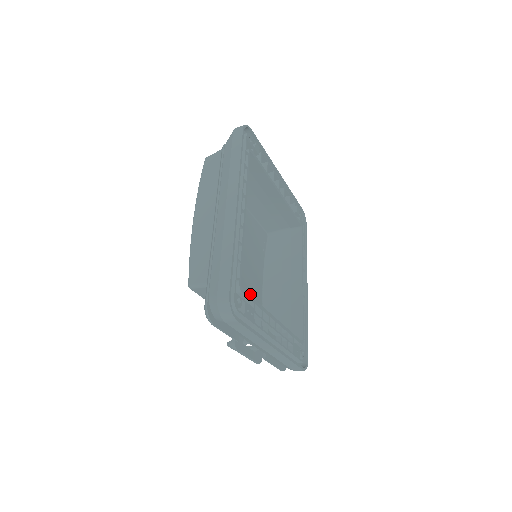
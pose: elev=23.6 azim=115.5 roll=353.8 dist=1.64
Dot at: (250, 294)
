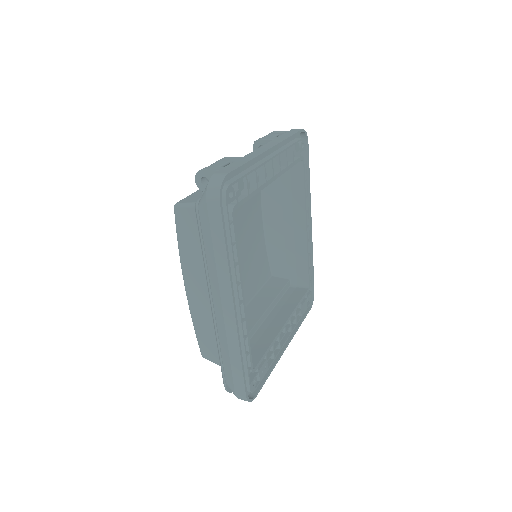
Dot at: (253, 255)
